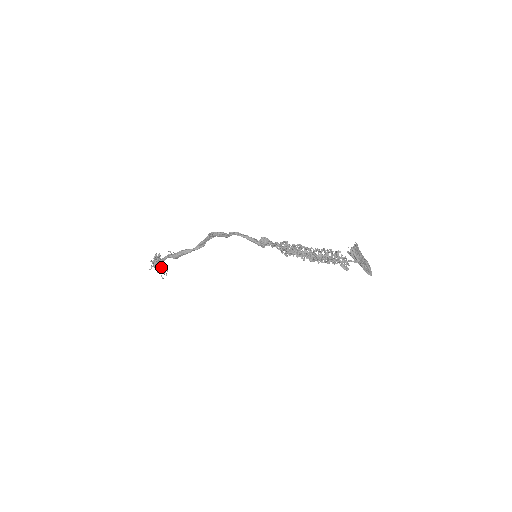
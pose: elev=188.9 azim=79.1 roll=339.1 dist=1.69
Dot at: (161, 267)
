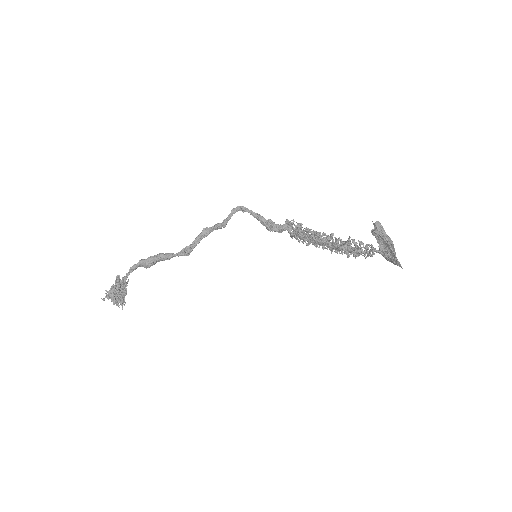
Dot at: (121, 289)
